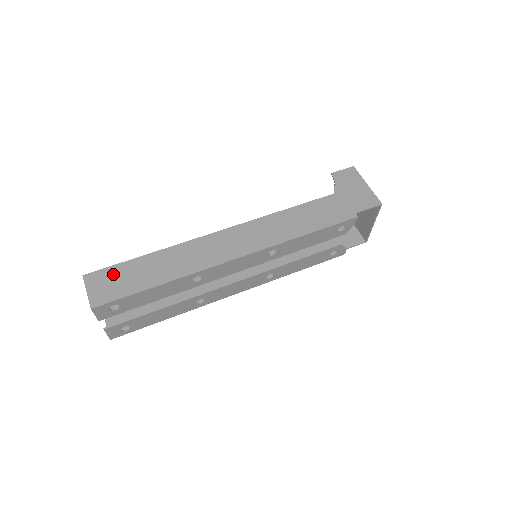
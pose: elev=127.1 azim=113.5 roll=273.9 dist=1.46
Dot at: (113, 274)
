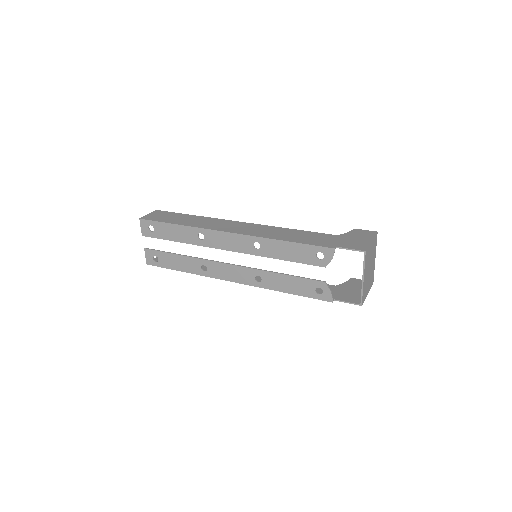
Dot at: (167, 214)
